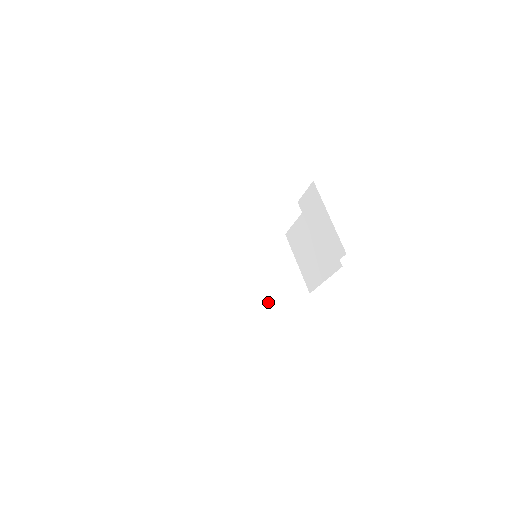
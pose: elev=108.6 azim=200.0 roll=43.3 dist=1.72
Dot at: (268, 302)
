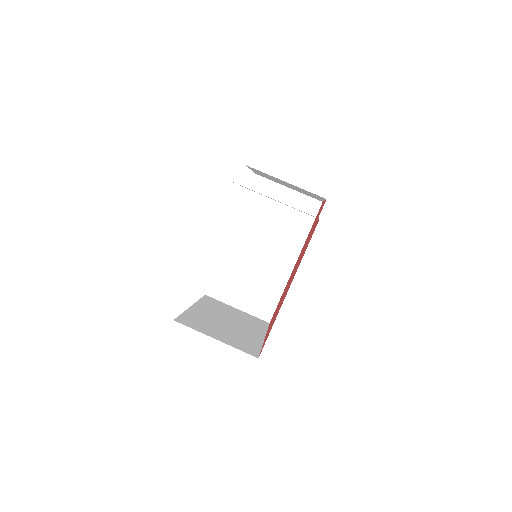
Dot at: (299, 246)
